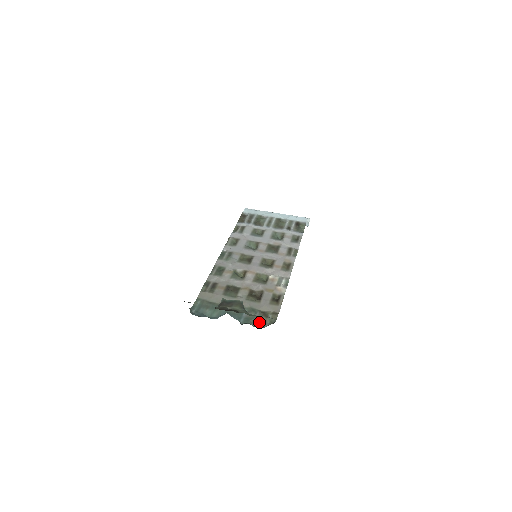
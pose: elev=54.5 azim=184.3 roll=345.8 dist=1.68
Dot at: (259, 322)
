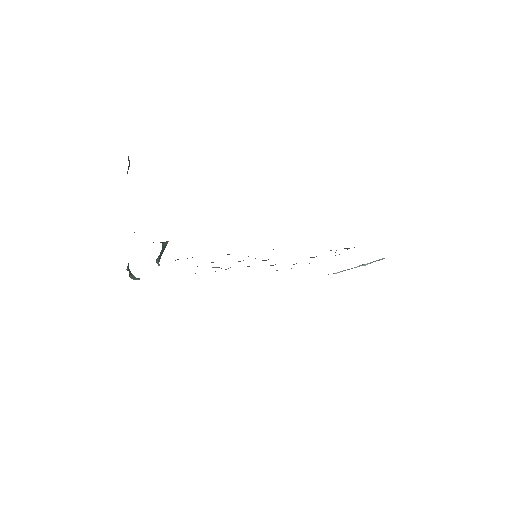
Dot at: (178, 259)
